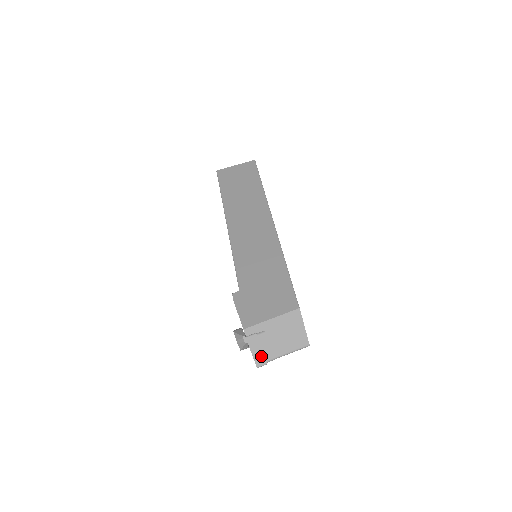
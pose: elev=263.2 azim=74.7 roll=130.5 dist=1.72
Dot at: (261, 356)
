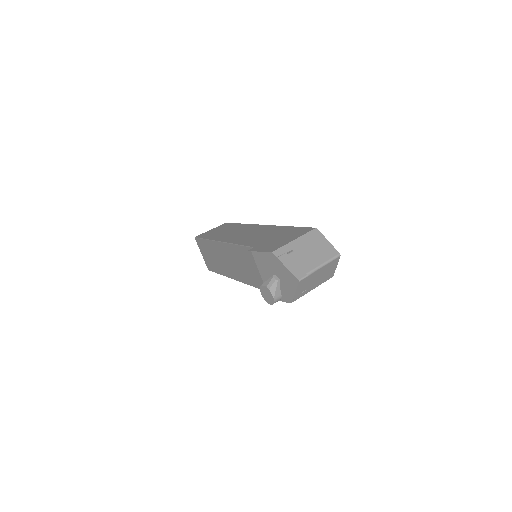
Dot at: (298, 270)
